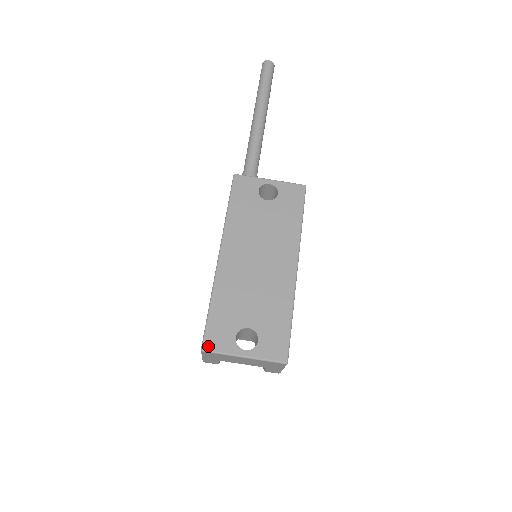
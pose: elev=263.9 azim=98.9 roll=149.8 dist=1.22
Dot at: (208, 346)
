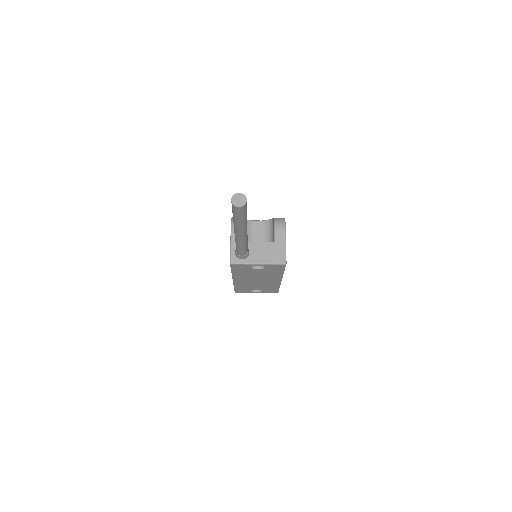
Dot at: (238, 292)
